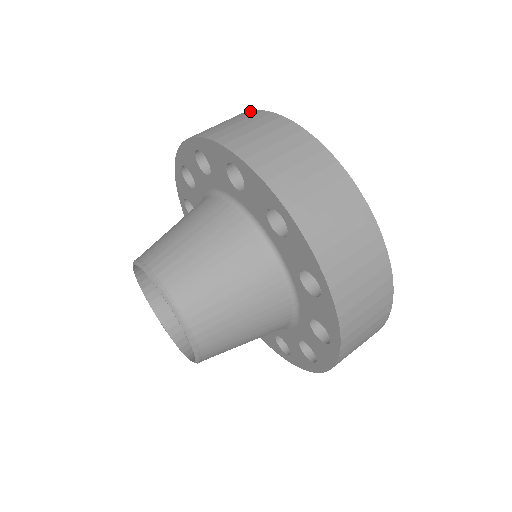
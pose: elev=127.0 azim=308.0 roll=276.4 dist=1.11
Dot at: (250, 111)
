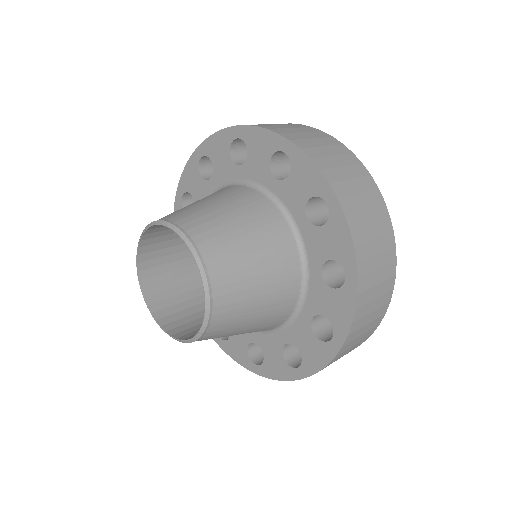
Dot at: occluded
